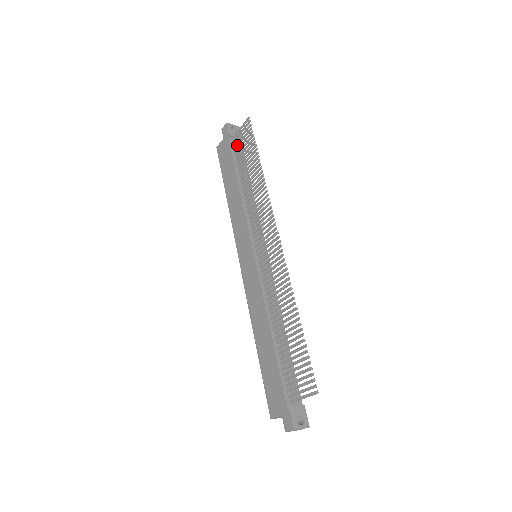
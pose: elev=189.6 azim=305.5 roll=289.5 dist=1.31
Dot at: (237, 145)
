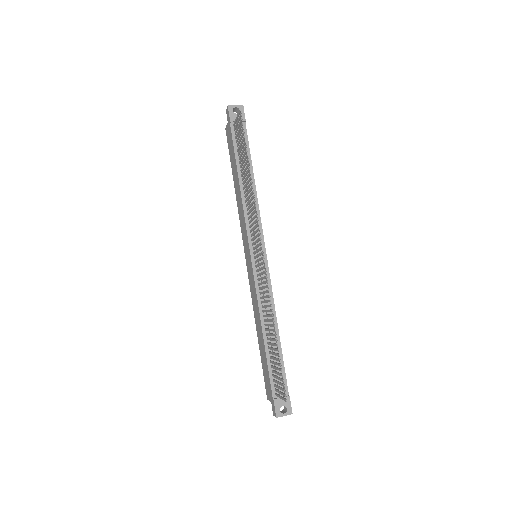
Dot at: (236, 135)
